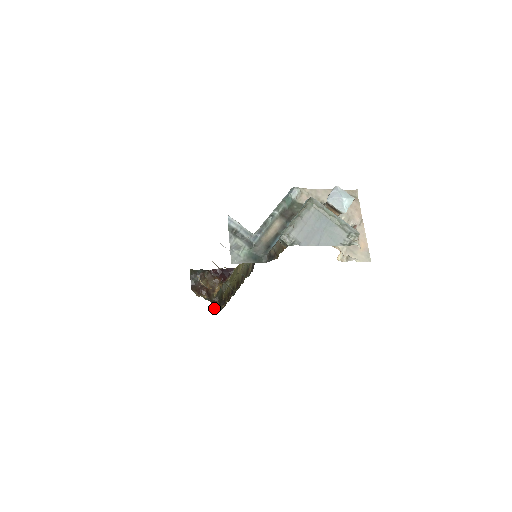
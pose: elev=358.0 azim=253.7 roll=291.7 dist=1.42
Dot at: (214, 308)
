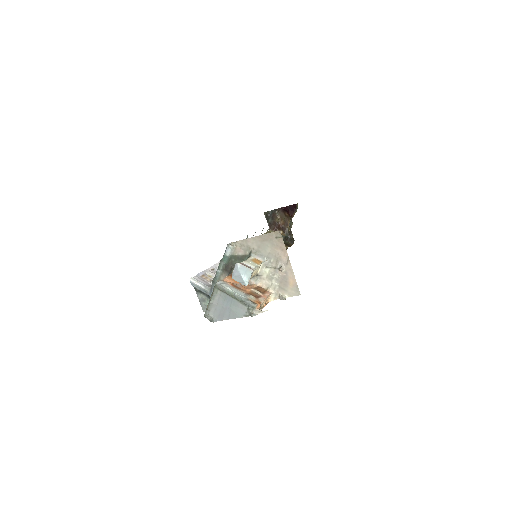
Dot at: (289, 241)
